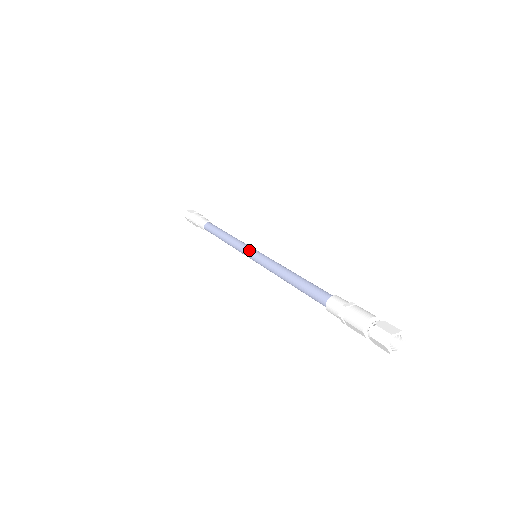
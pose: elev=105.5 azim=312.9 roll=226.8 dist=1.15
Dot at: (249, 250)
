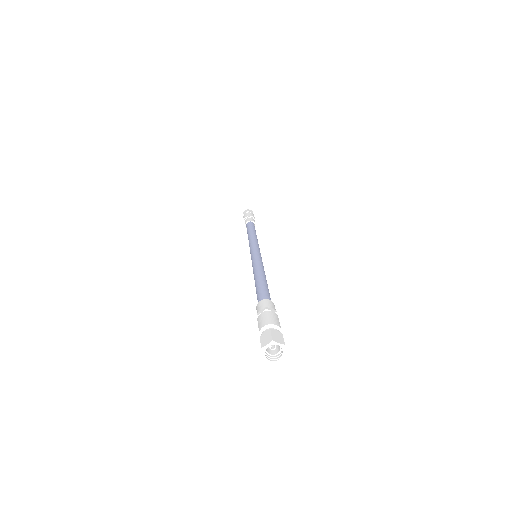
Dot at: (254, 248)
